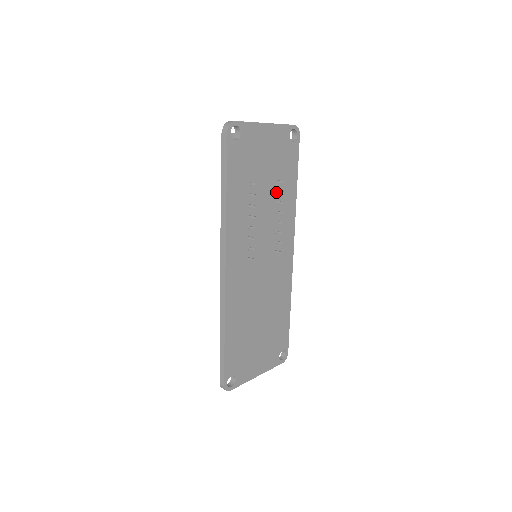
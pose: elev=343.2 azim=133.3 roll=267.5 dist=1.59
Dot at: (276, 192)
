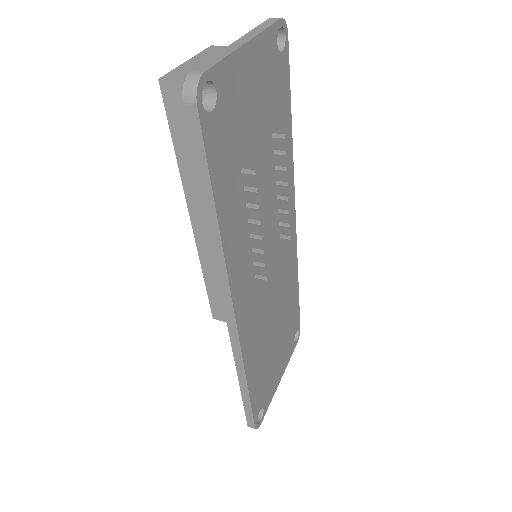
Dot at: (272, 154)
